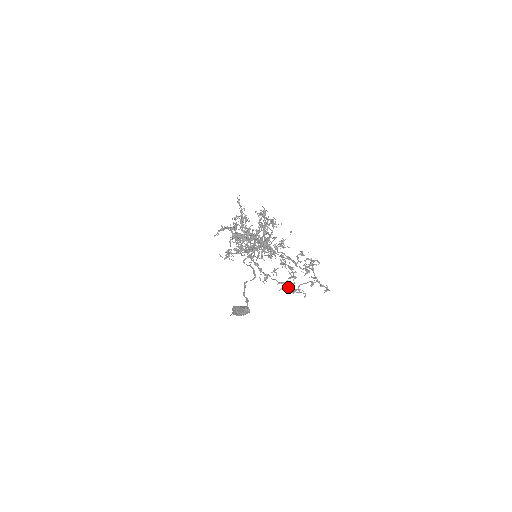
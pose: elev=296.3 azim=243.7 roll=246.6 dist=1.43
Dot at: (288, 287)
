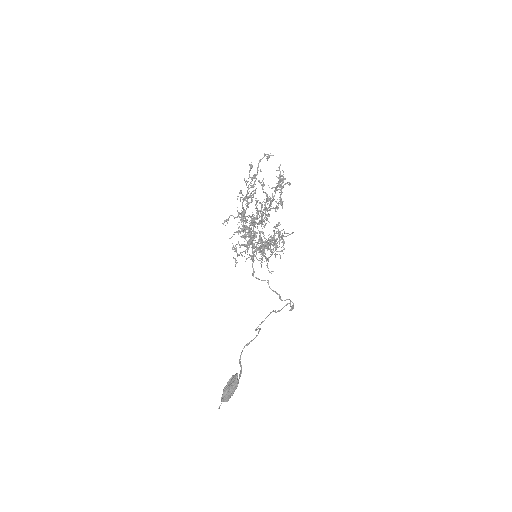
Dot at: (252, 178)
